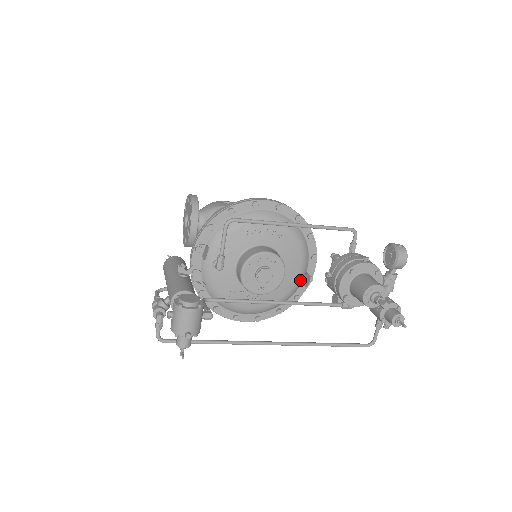
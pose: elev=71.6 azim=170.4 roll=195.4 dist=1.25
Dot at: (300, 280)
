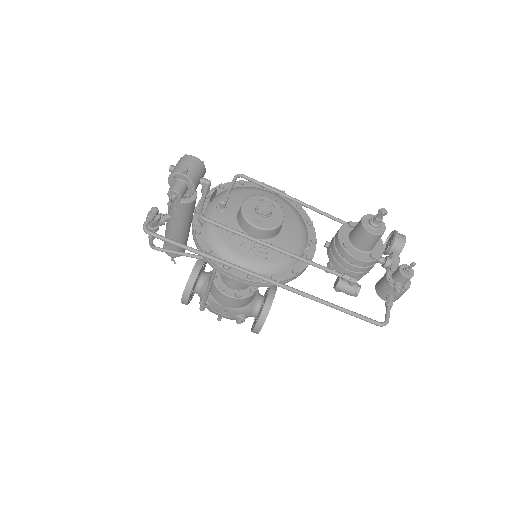
Dot at: (299, 253)
